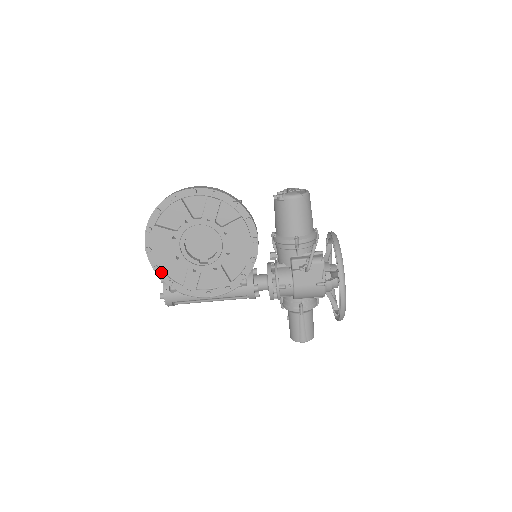
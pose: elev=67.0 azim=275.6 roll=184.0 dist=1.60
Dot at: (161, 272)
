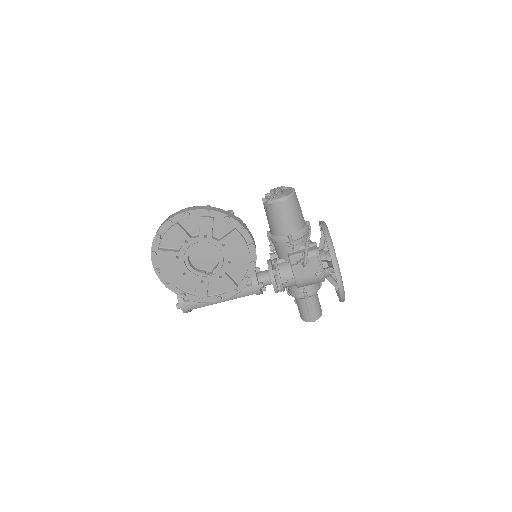
Dot at: (173, 287)
